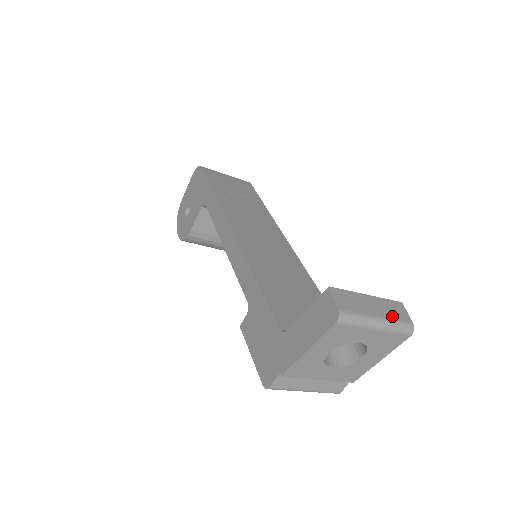
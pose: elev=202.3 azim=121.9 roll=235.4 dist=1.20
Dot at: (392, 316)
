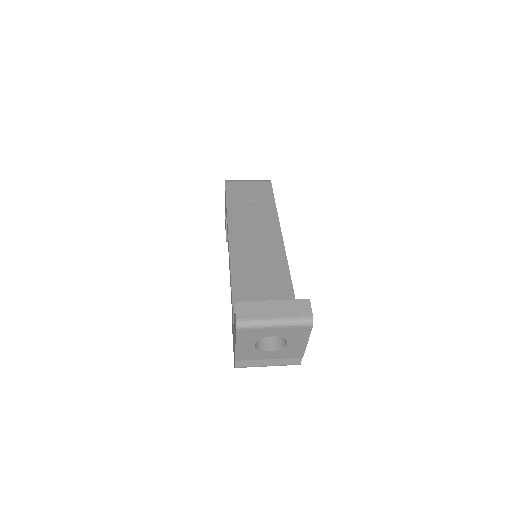
Dot at: (291, 314)
